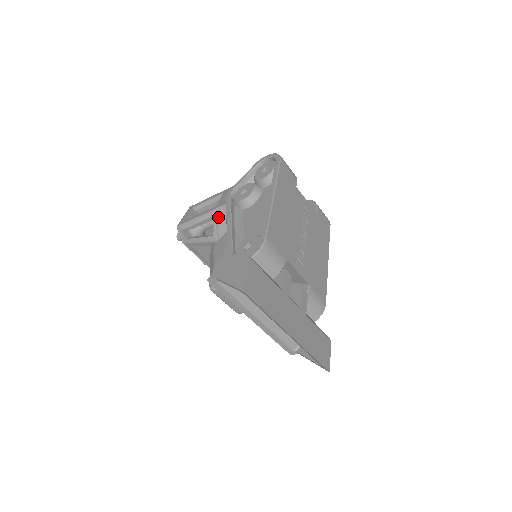
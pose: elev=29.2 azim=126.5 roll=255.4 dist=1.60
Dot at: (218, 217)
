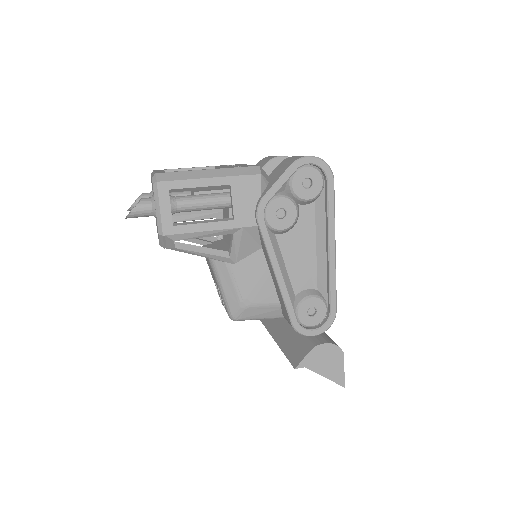
Dot at: (241, 239)
